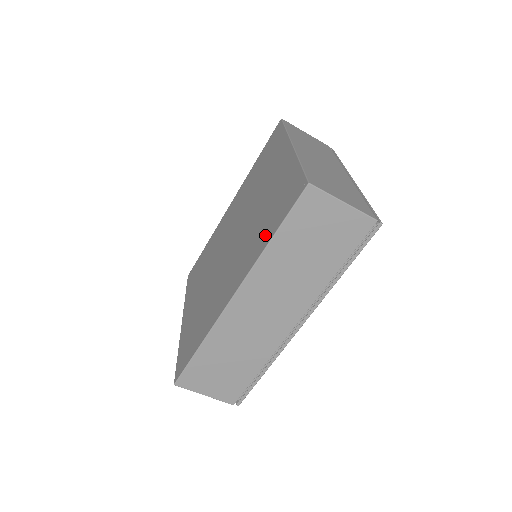
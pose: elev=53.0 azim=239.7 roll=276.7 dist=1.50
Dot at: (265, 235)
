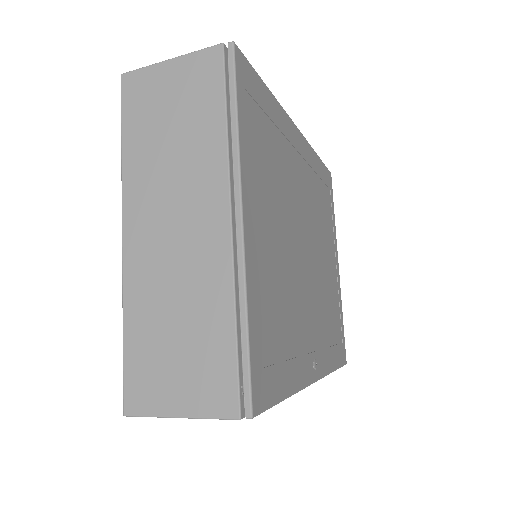
Dot at: occluded
